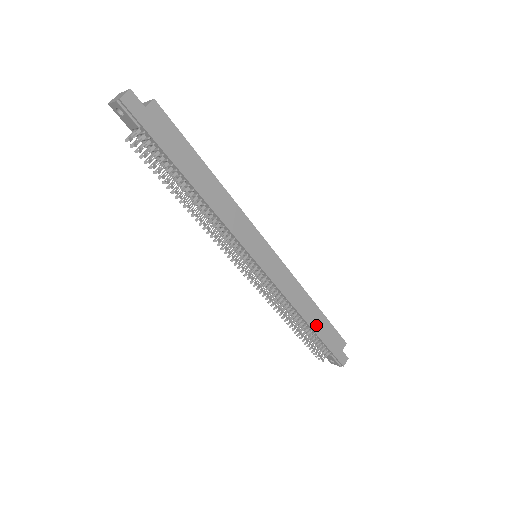
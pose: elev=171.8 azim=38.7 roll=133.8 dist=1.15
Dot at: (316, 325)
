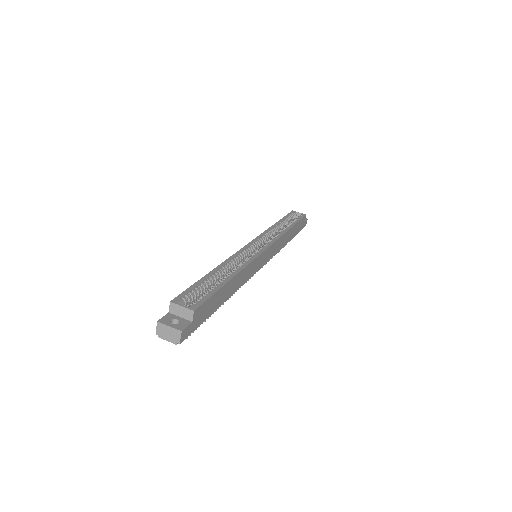
Dot at: (292, 235)
